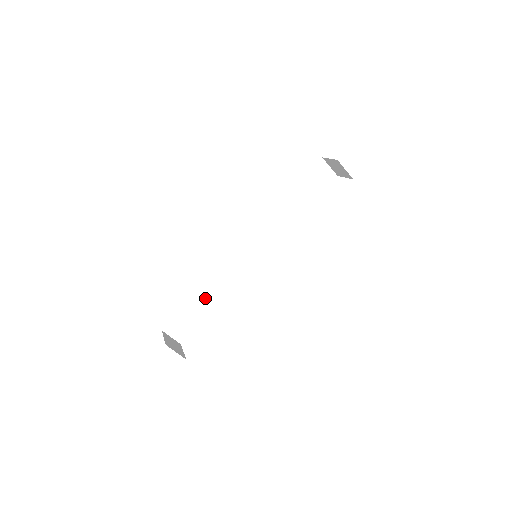
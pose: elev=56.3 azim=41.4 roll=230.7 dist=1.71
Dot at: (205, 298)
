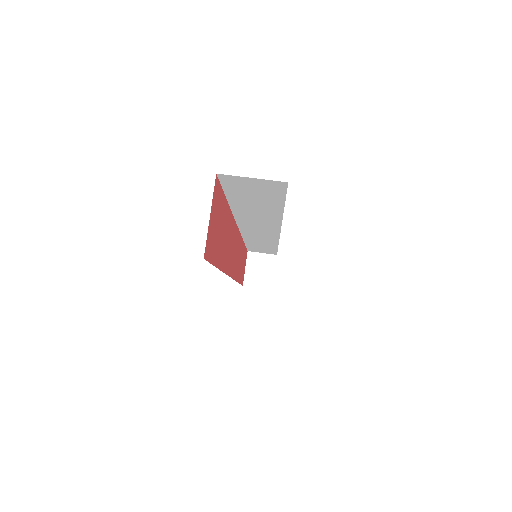
Dot at: occluded
